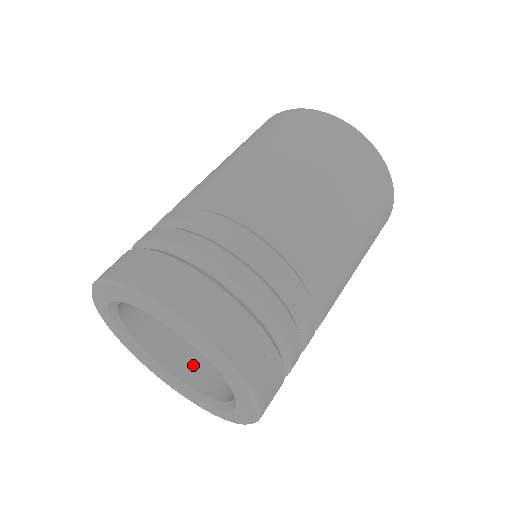
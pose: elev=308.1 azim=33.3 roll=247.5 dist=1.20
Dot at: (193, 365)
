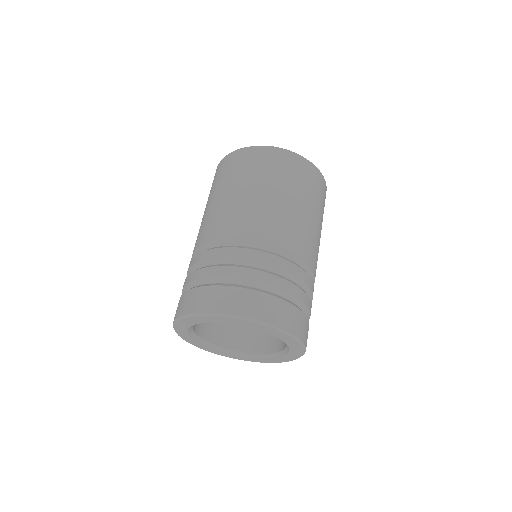
Dot at: (219, 333)
